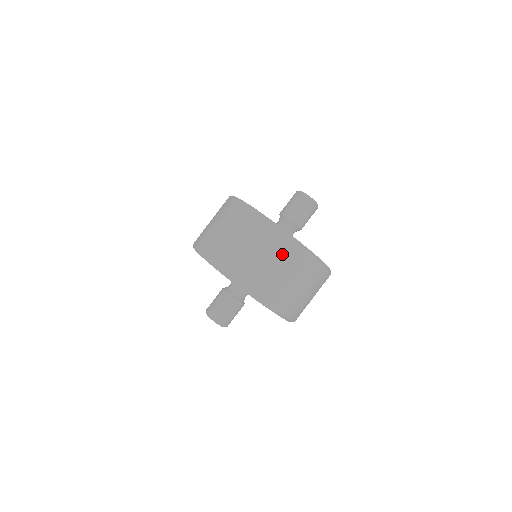
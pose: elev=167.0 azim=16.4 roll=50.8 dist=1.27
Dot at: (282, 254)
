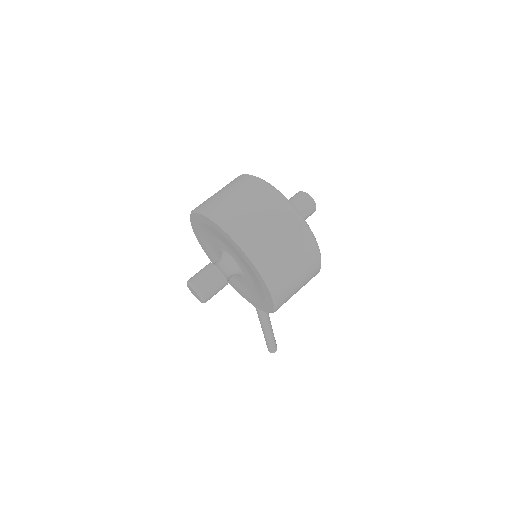
Dot at: (246, 188)
